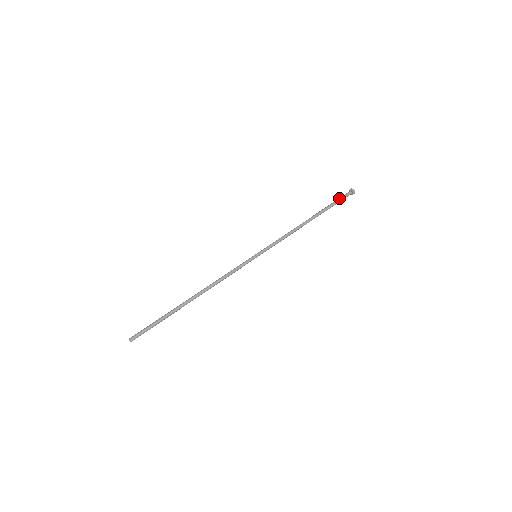
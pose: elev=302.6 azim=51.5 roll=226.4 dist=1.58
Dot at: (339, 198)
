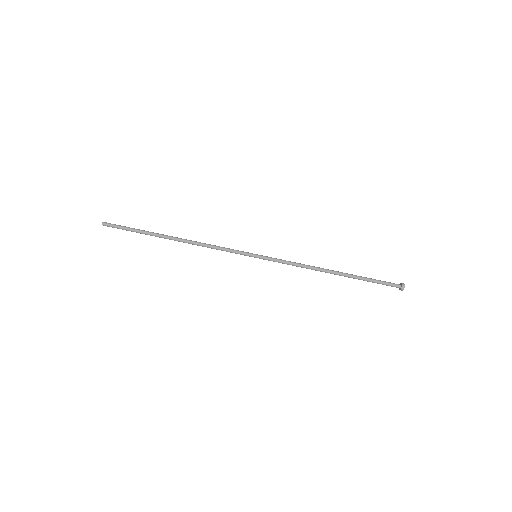
Dot at: (382, 281)
